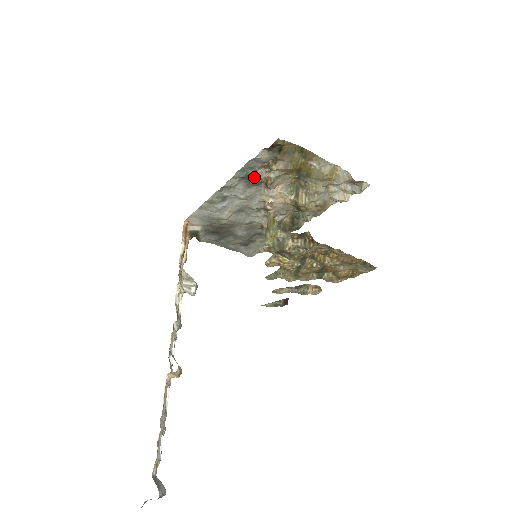
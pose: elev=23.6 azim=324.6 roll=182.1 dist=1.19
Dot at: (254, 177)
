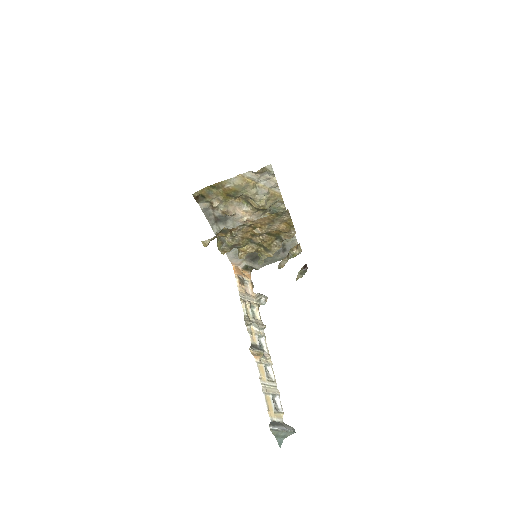
Dot at: (219, 217)
